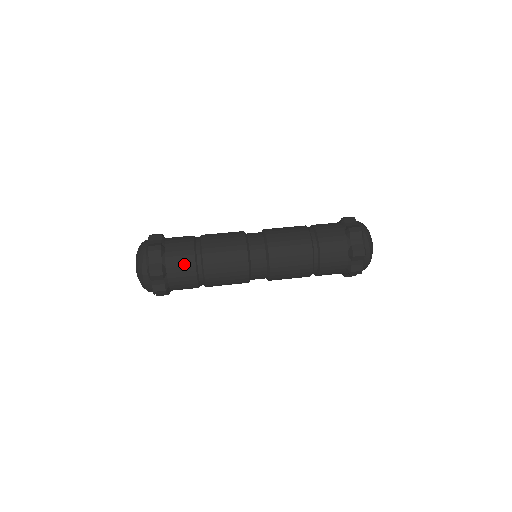
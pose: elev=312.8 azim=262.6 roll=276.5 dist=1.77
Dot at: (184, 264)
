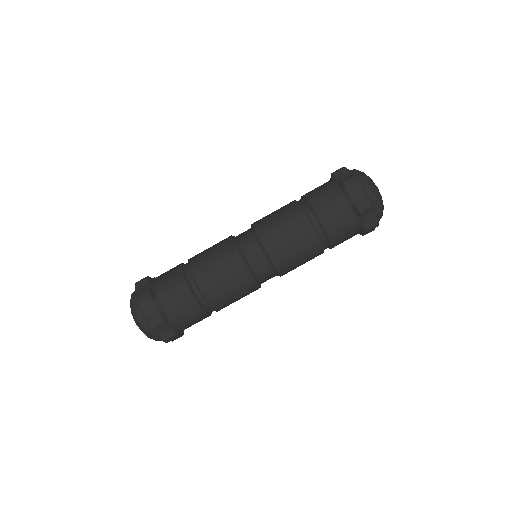
Dot at: (193, 318)
